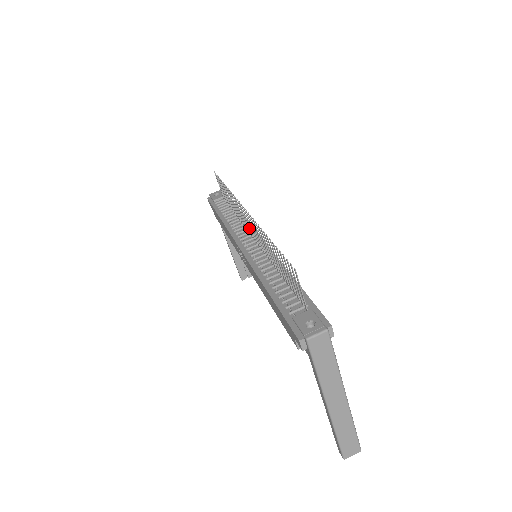
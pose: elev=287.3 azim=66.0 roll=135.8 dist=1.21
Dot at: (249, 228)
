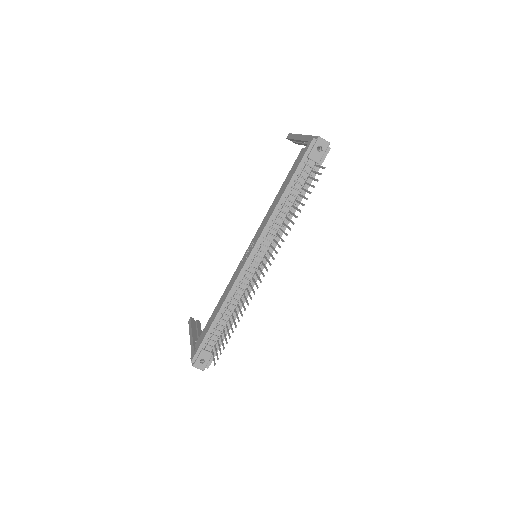
Dot at: (266, 259)
